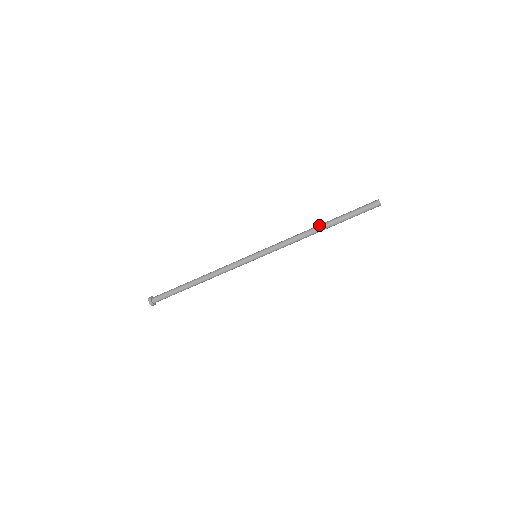
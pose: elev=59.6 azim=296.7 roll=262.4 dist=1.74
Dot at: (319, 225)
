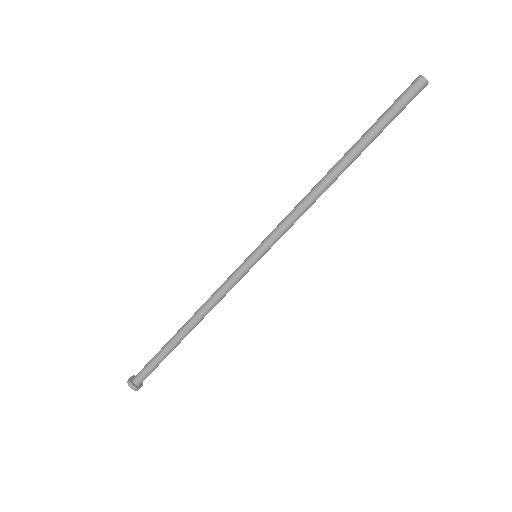
Dot at: (336, 165)
